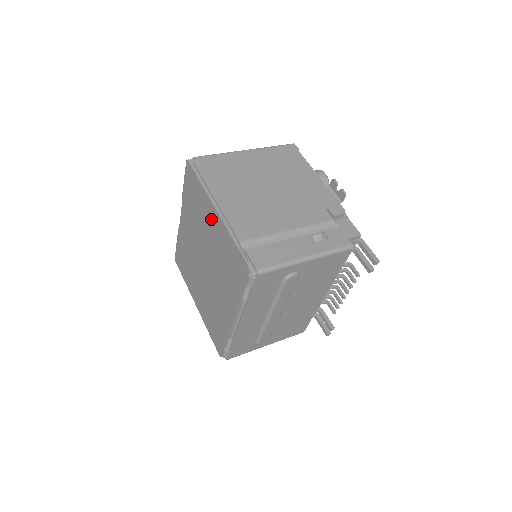
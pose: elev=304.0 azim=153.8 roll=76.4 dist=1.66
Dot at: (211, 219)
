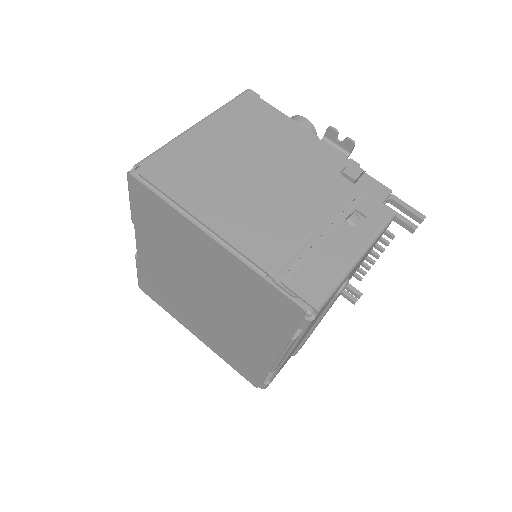
Dot at: (205, 249)
